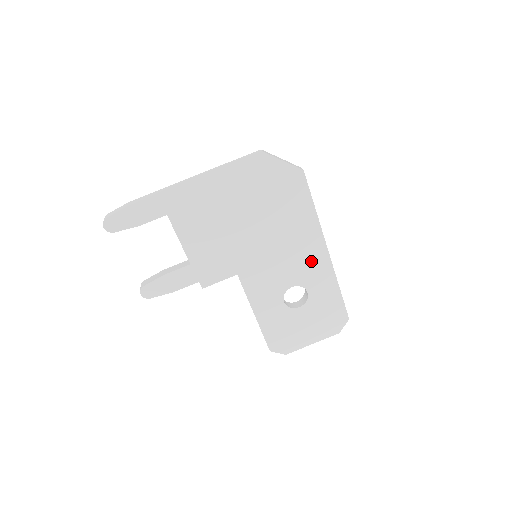
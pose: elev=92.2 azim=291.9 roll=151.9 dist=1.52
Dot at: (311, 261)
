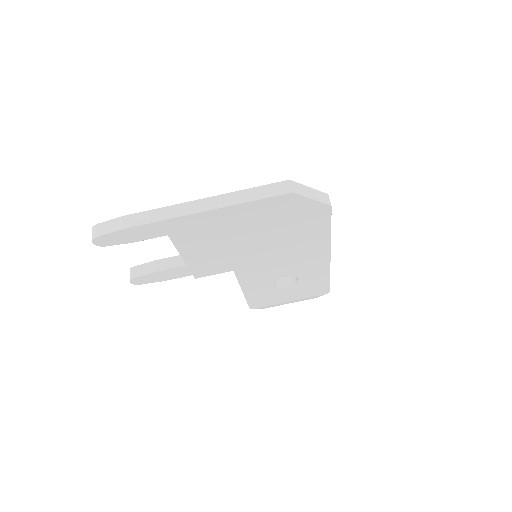
Dot at: (310, 262)
